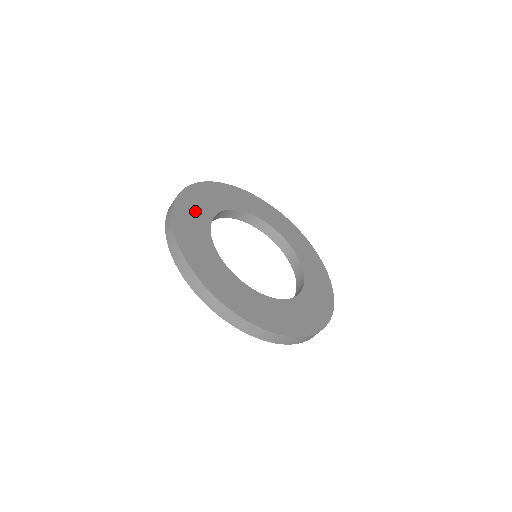
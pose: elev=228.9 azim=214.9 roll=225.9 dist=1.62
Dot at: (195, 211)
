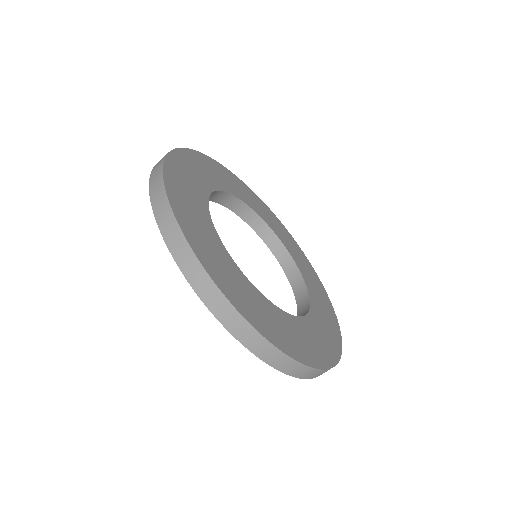
Dot at: (229, 181)
